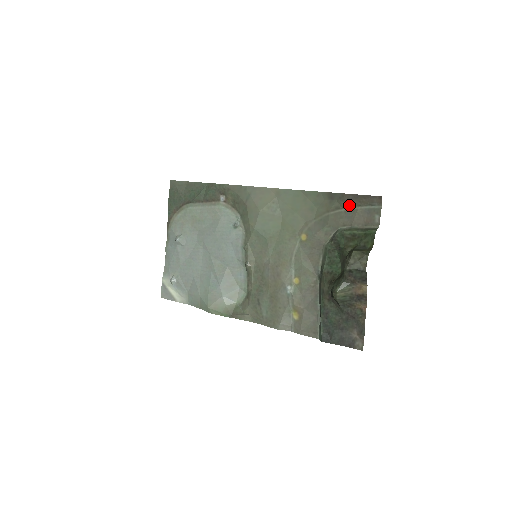
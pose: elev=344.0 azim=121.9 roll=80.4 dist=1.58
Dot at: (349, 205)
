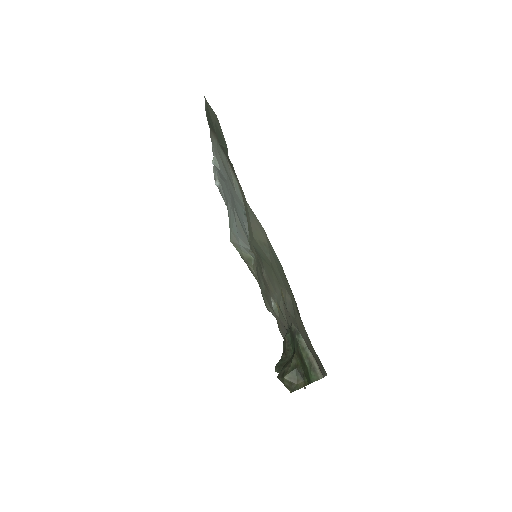
Dot at: (308, 337)
